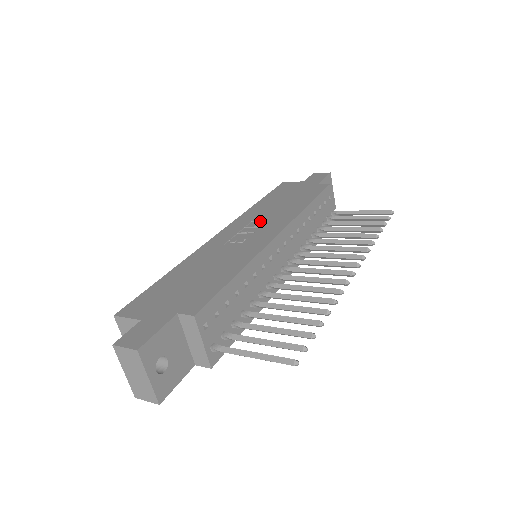
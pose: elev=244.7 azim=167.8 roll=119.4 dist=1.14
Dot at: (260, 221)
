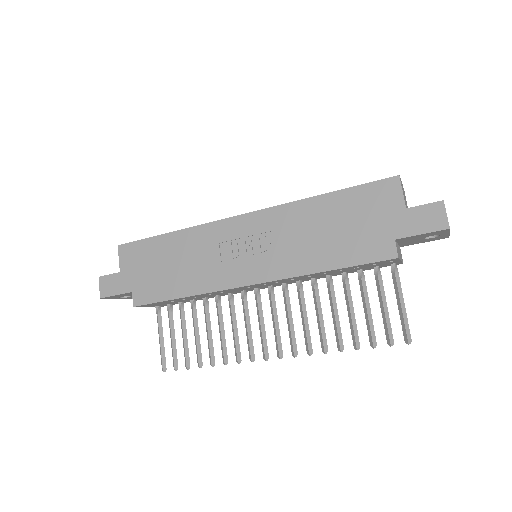
Dot at: (272, 242)
